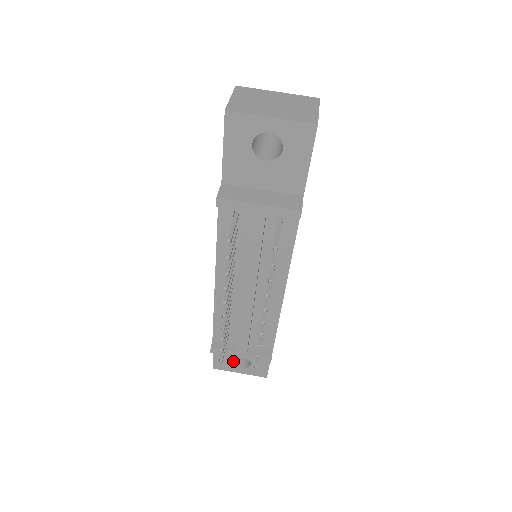
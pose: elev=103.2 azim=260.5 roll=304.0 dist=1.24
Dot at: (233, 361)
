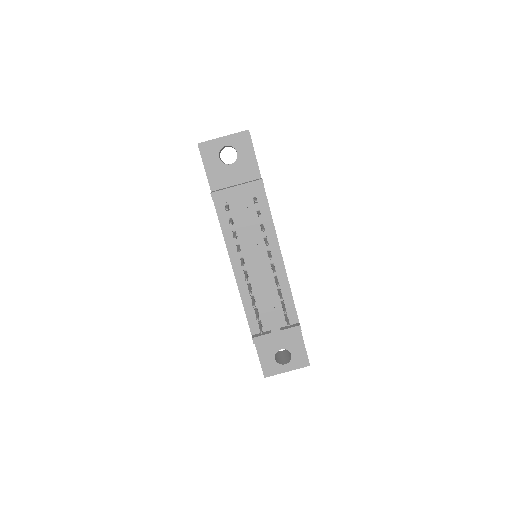
Dot at: (277, 362)
